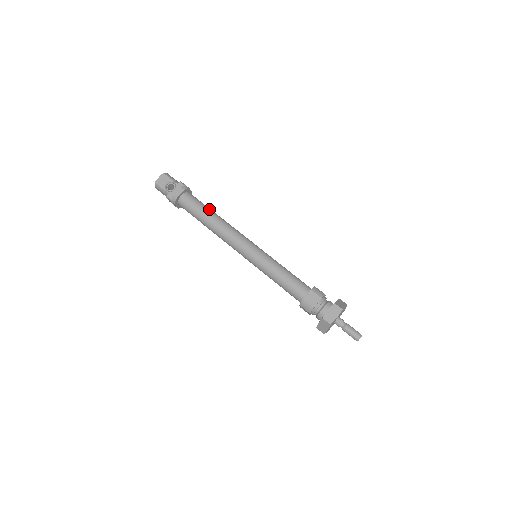
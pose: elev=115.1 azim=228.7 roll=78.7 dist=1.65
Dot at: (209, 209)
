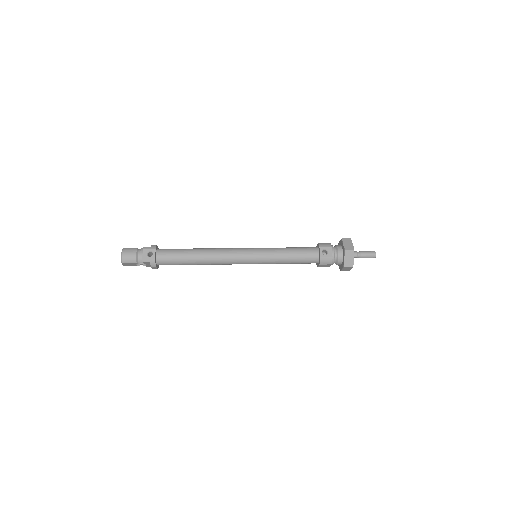
Dot at: occluded
